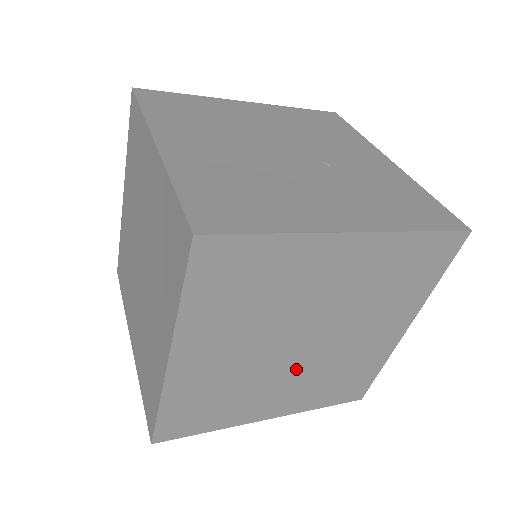
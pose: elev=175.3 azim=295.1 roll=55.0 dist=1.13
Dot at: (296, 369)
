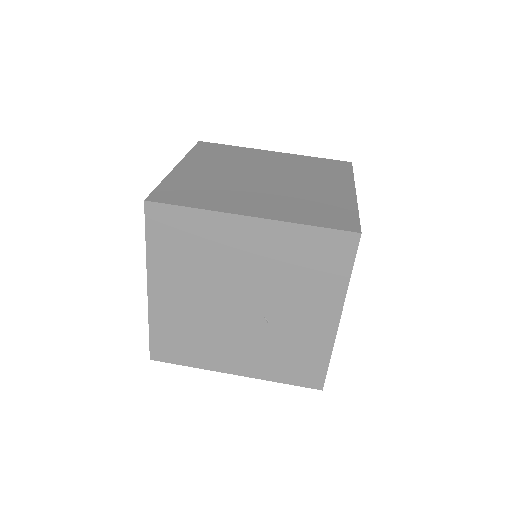
Dot at: occluded
